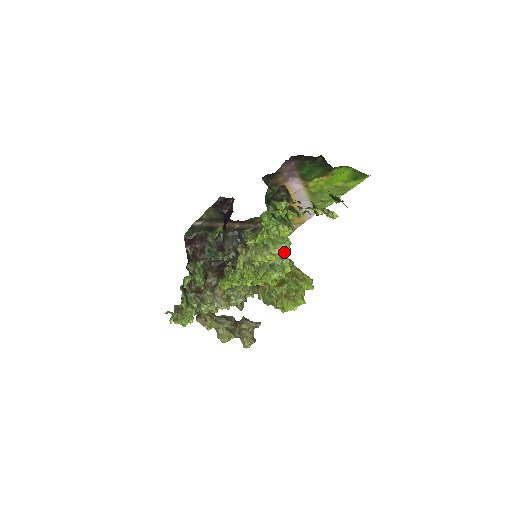
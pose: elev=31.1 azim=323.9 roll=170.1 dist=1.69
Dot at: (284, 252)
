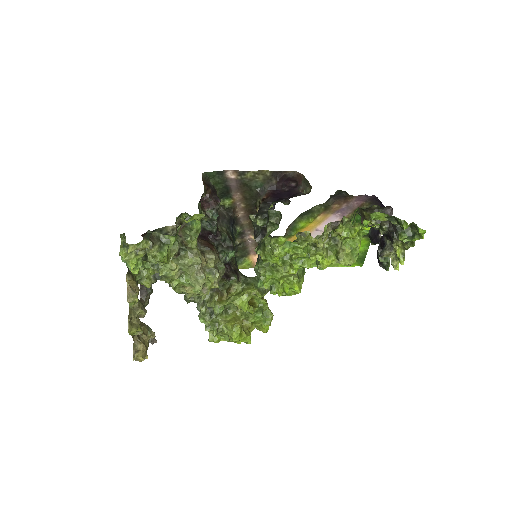
Dot at: occluded
